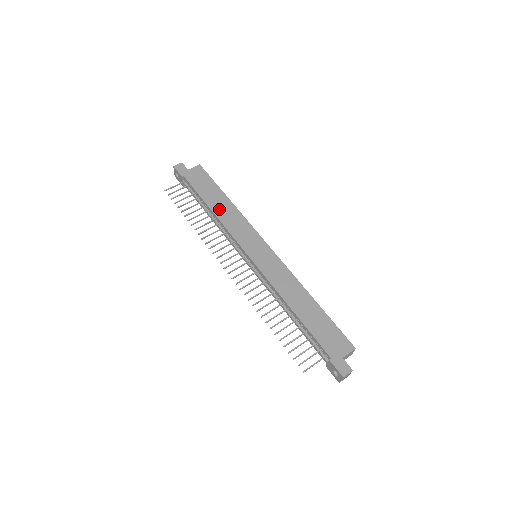
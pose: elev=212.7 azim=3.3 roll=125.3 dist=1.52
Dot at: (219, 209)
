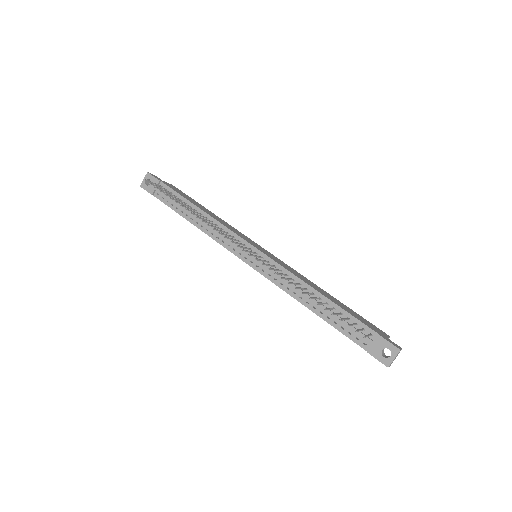
Dot at: (208, 212)
